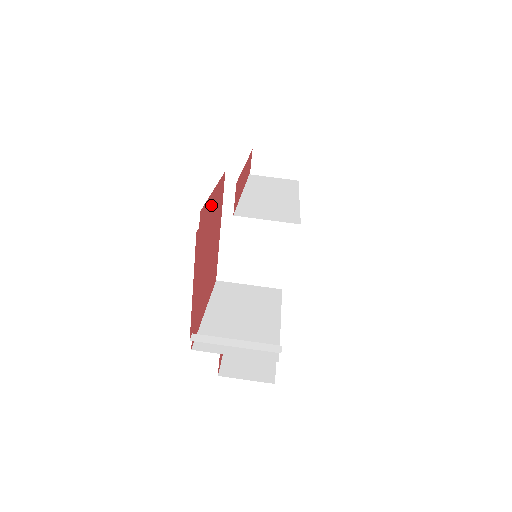
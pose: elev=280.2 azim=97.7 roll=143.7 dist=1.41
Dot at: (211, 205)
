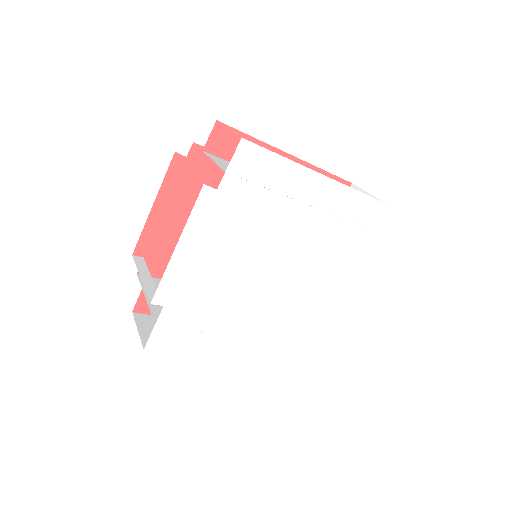
Dot at: occluded
